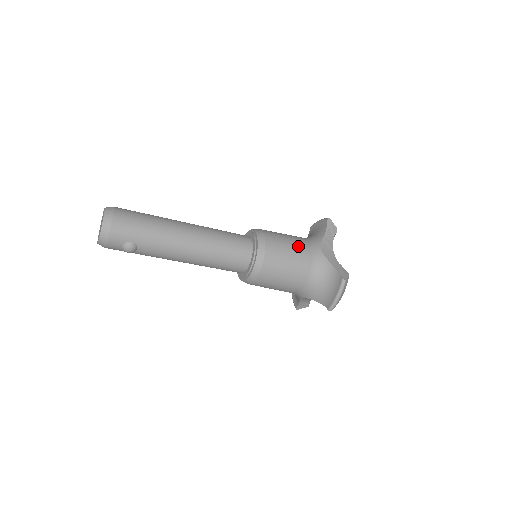
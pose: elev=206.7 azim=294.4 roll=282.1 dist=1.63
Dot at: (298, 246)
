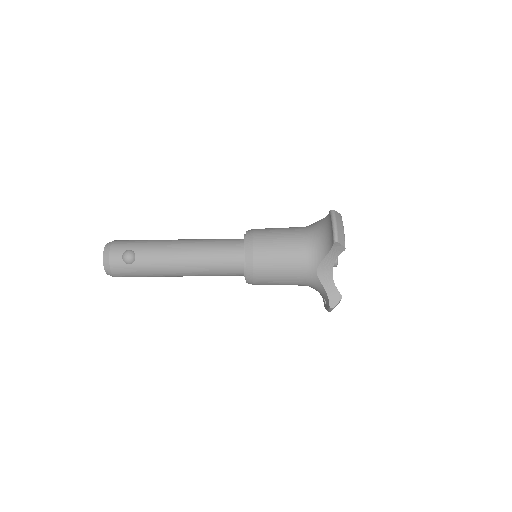
Dot at: occluded
